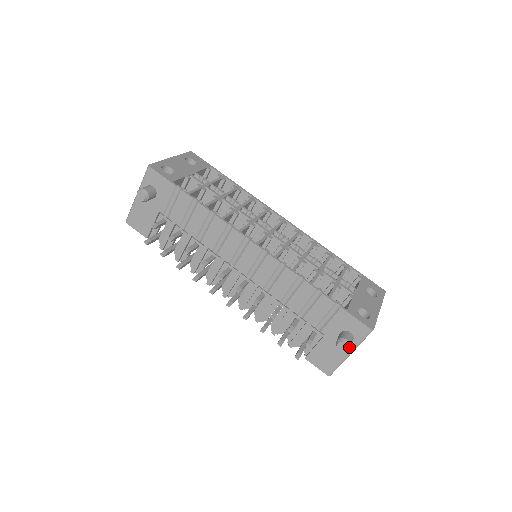
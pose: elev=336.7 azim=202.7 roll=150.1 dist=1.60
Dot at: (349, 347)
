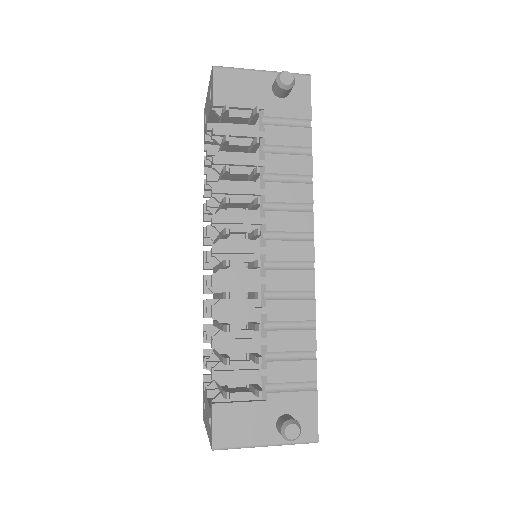
Dot at: (296, 438)
